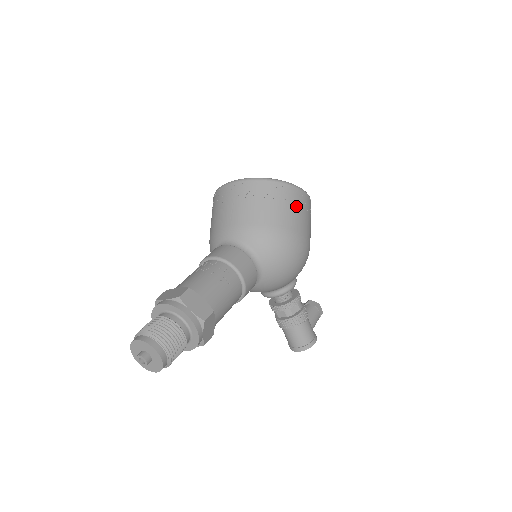
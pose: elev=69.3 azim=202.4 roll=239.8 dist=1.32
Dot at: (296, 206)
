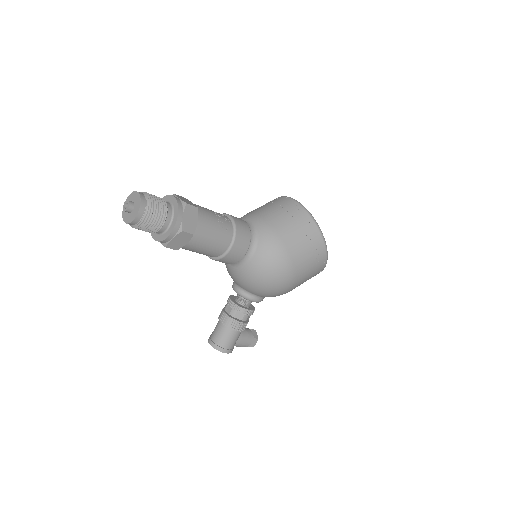
Dot at: (311, 253)
